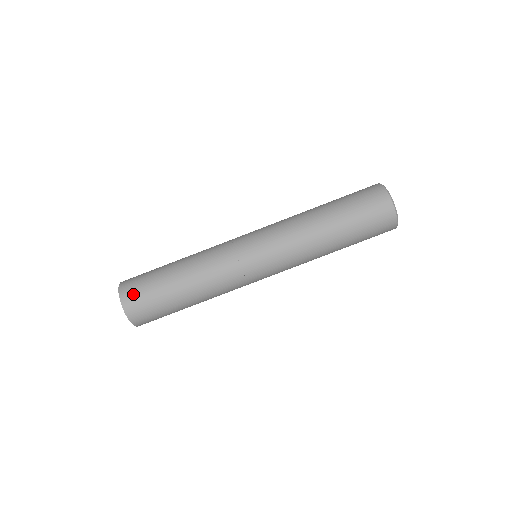
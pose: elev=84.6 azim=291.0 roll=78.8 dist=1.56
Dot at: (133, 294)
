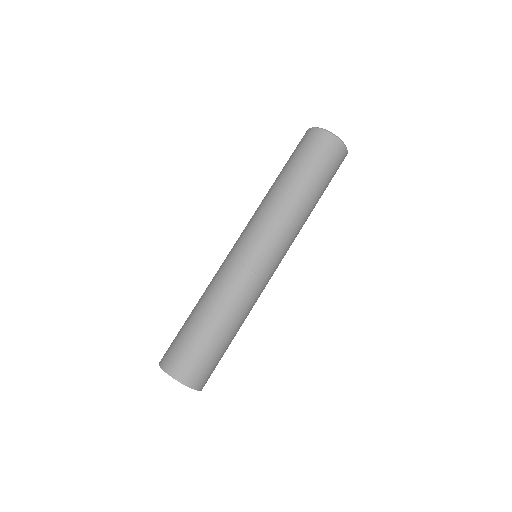
Dot at: (169, 354)
